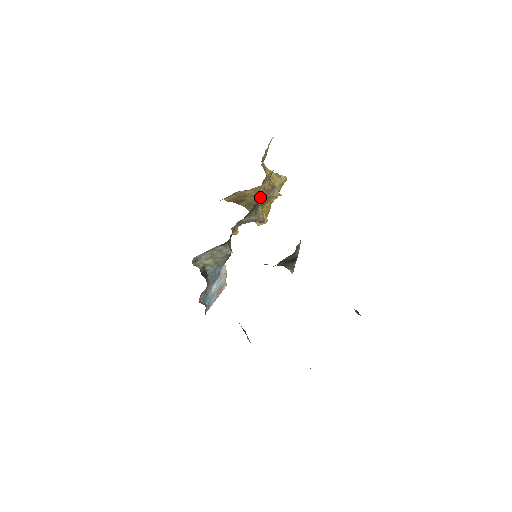
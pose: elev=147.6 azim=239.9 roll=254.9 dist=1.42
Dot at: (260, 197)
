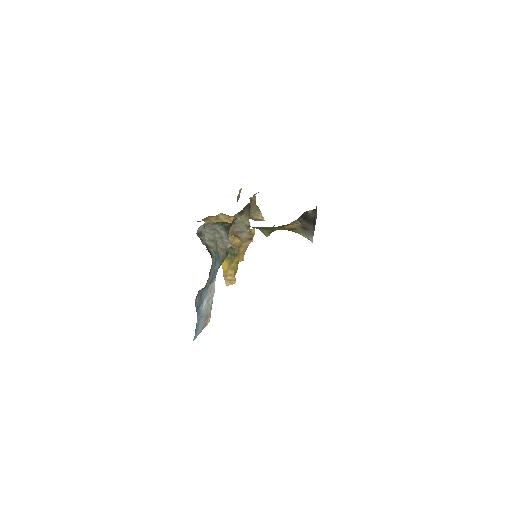
Dot at: occluded
